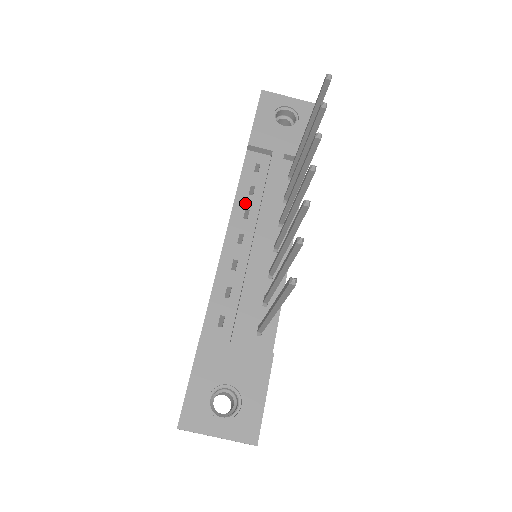
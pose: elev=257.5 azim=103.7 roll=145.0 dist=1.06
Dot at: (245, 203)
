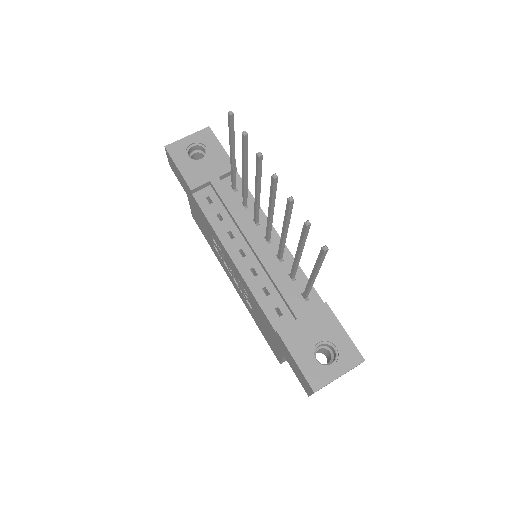
Dot at: (223, 229)
